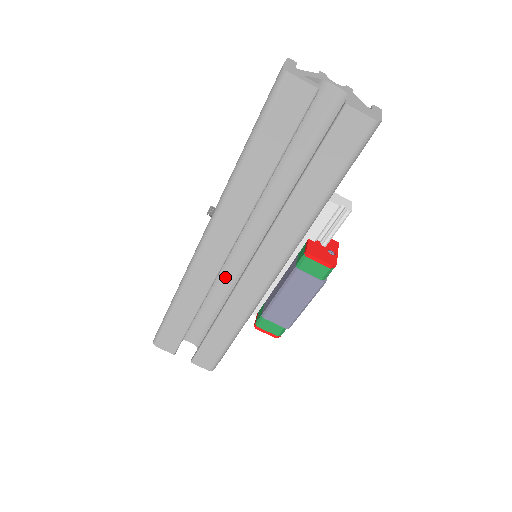
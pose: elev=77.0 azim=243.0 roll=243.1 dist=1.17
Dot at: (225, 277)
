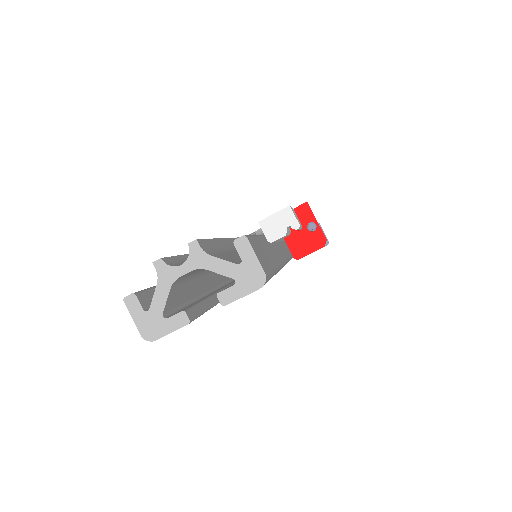
Dot at: occluded
